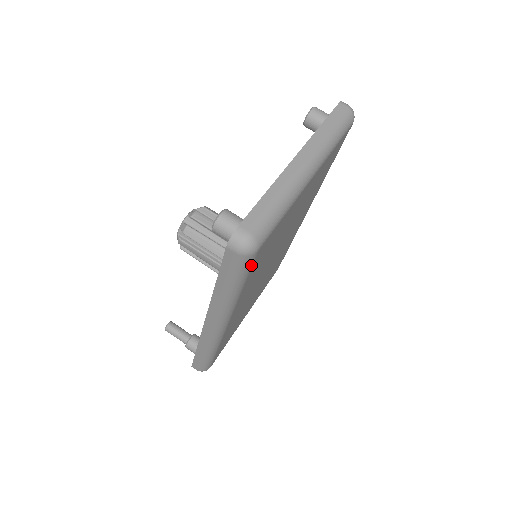
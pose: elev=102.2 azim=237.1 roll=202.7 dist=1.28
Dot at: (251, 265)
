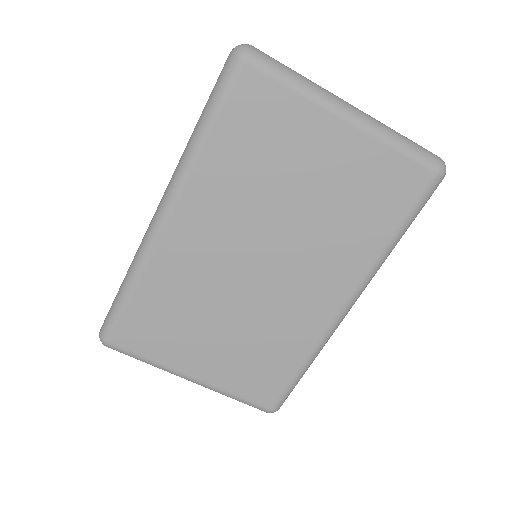
Dot at: (230, 86)
